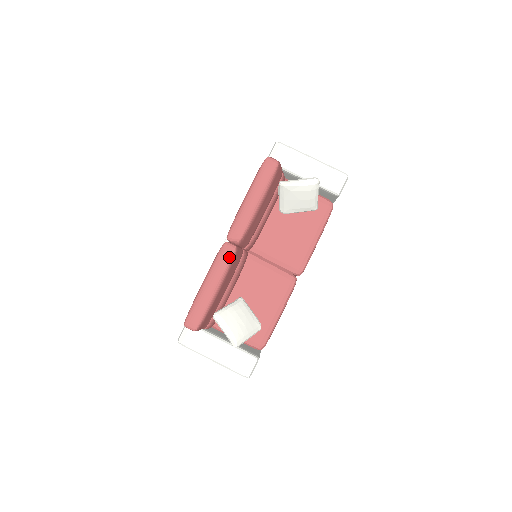
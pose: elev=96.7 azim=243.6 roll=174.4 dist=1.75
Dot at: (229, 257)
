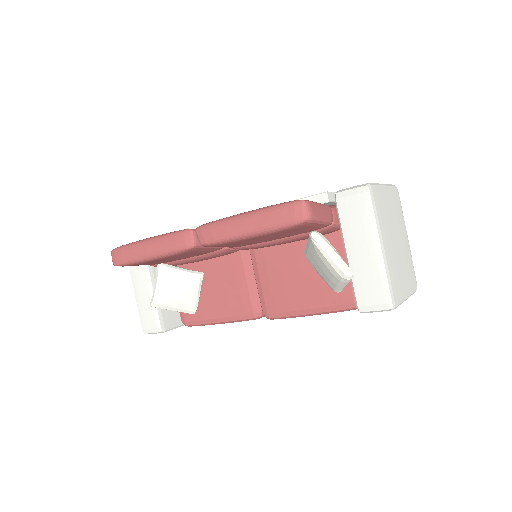
Dot at: (180, 247)
